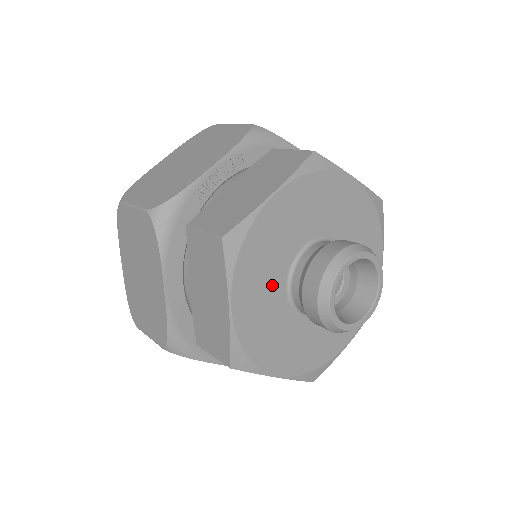
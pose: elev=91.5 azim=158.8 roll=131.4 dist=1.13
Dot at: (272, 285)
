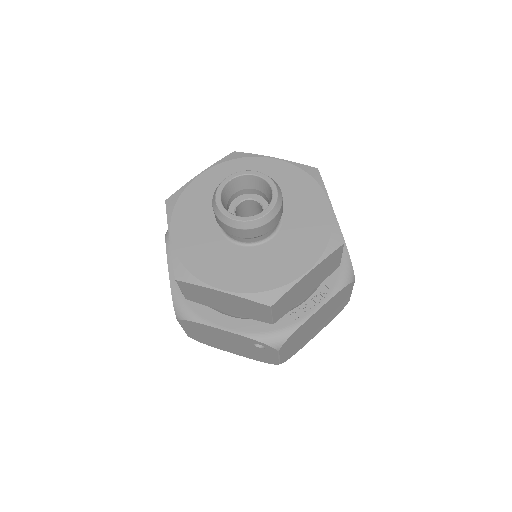
Dot at: (205, 224)
